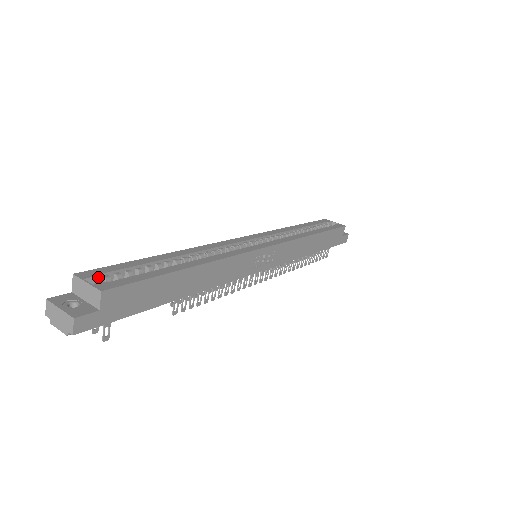
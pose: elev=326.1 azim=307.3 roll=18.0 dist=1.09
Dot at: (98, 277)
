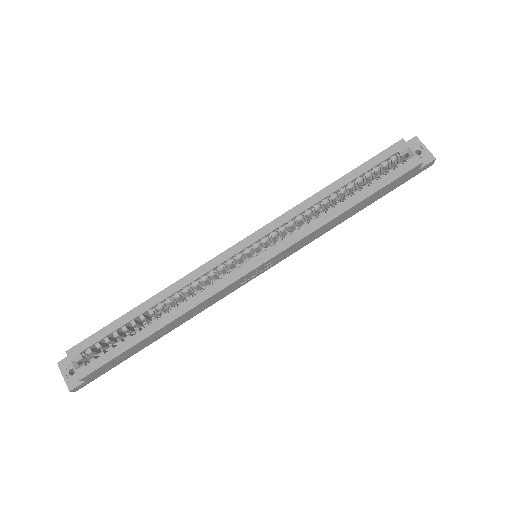
Dot at: (83, 351)
